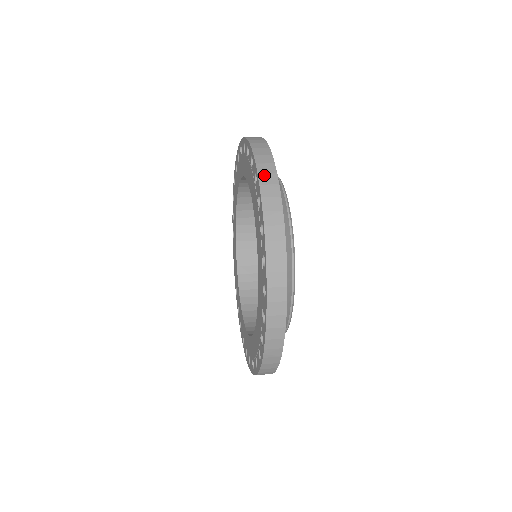
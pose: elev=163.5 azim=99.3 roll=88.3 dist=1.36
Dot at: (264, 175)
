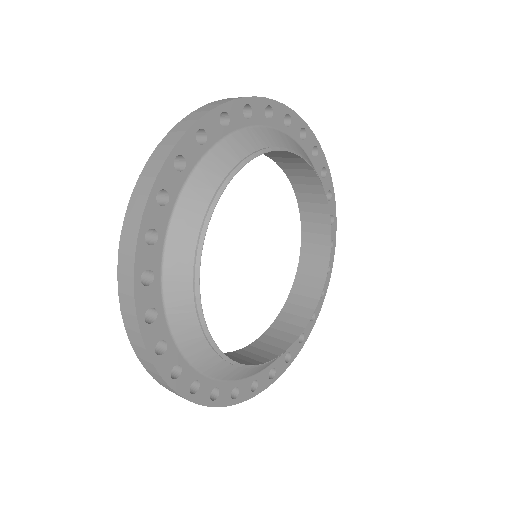
Dot at: occluded
